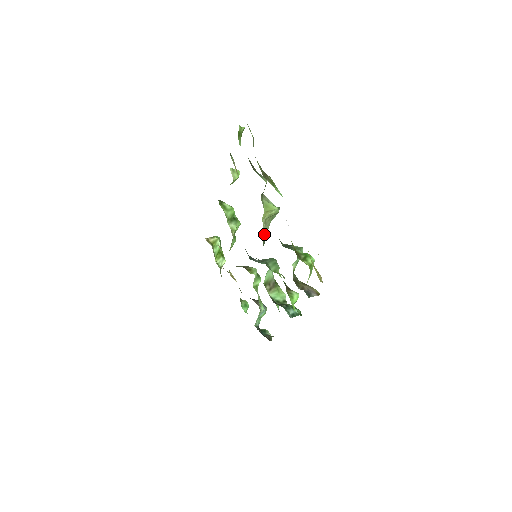
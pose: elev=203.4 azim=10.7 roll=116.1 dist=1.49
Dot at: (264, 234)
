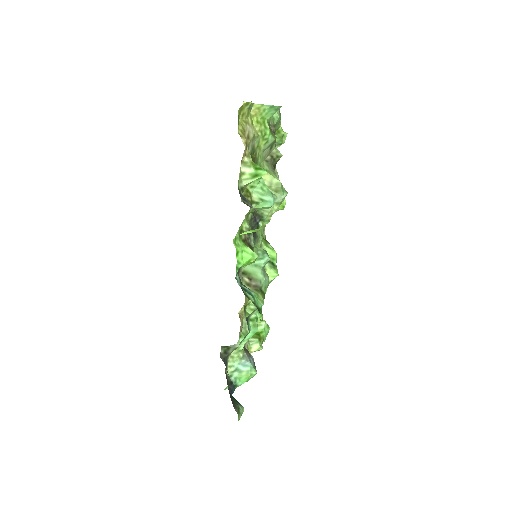
Dot at: occluded
